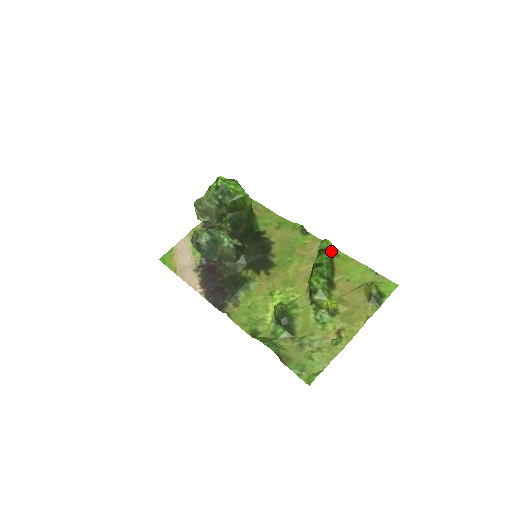
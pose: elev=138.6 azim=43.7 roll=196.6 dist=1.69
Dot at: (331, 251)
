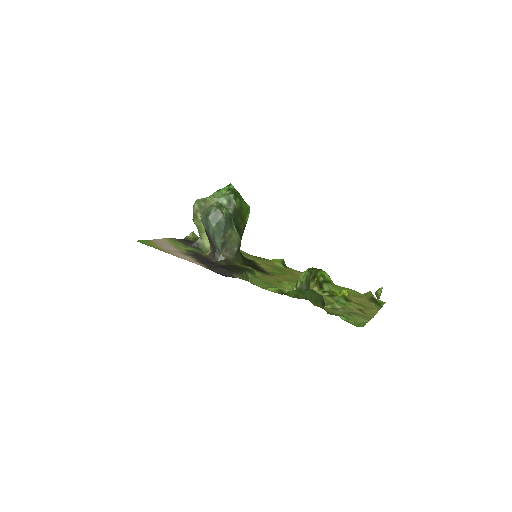
Dot at: occluded
